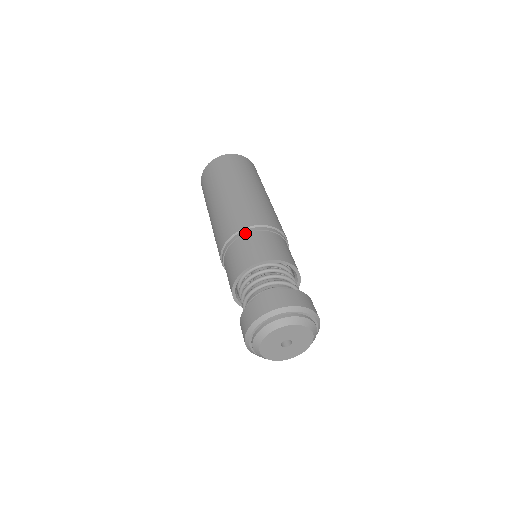
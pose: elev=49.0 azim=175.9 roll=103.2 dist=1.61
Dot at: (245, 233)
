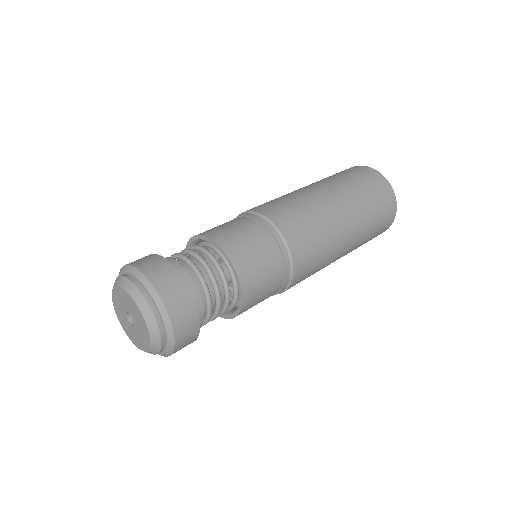
Dot at: (242, 215)
